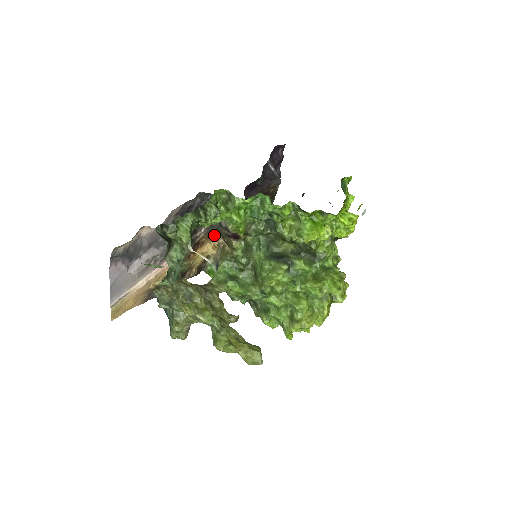
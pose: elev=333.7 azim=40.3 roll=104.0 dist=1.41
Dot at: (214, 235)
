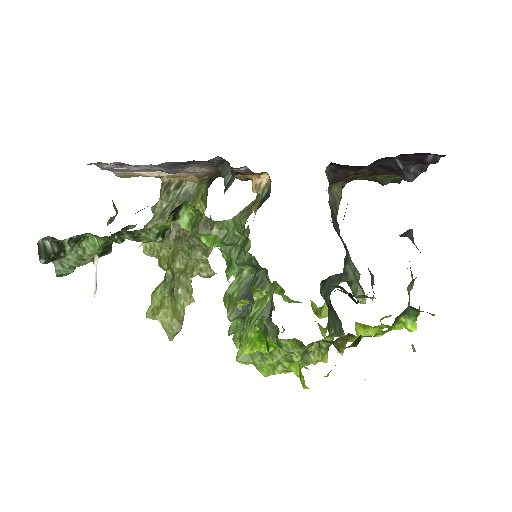
Dot at: occluded
